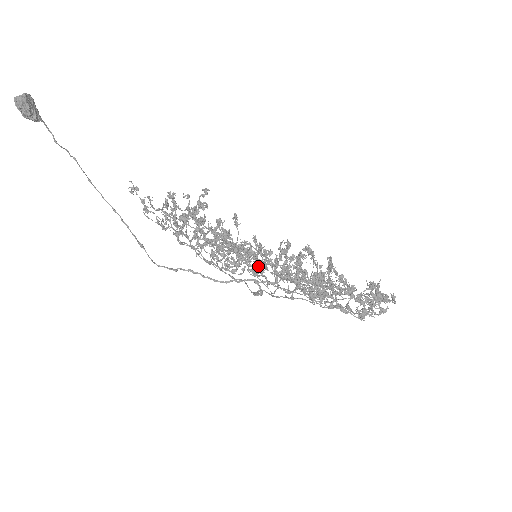
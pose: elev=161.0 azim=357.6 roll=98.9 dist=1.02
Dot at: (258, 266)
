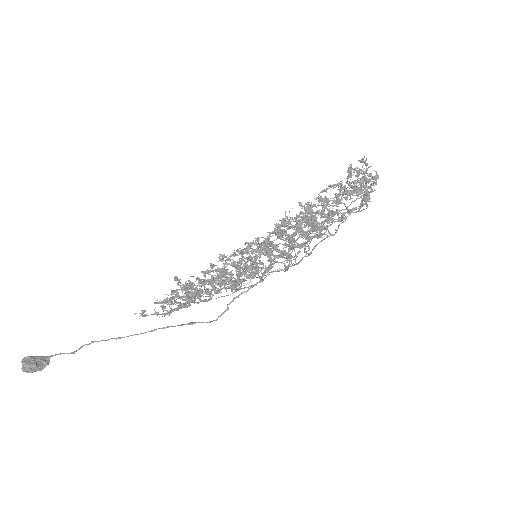
Dot at: occluded
